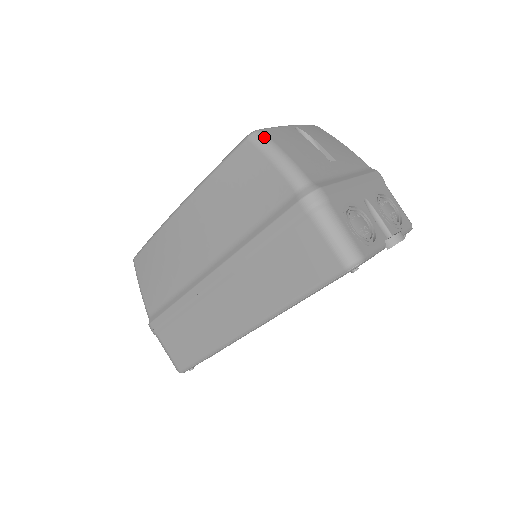
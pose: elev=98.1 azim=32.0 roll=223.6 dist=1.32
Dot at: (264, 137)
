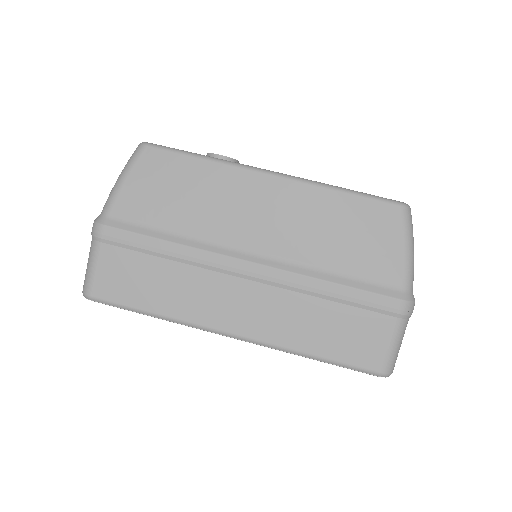
Dot at: occluded
